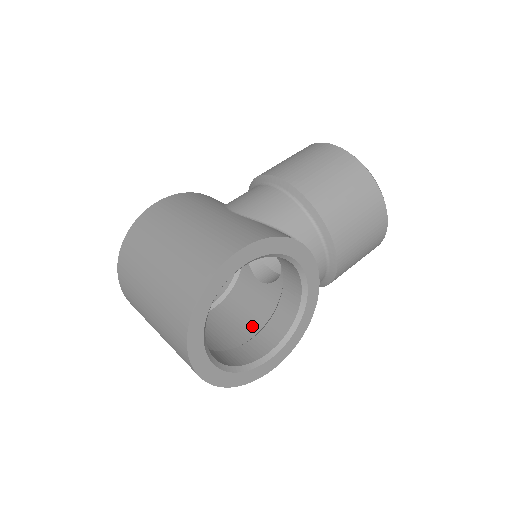
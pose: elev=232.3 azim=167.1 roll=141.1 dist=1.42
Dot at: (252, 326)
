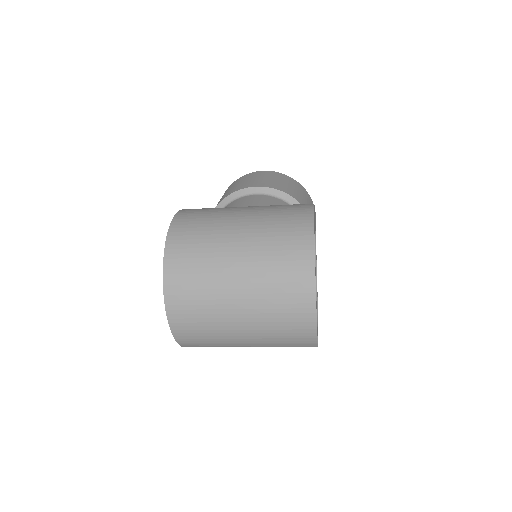
Dot at: occluded
